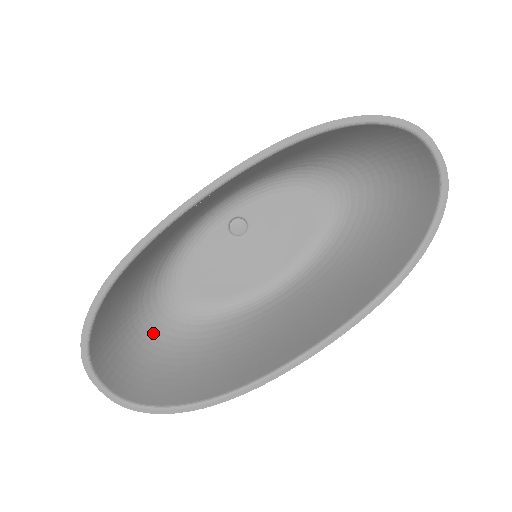
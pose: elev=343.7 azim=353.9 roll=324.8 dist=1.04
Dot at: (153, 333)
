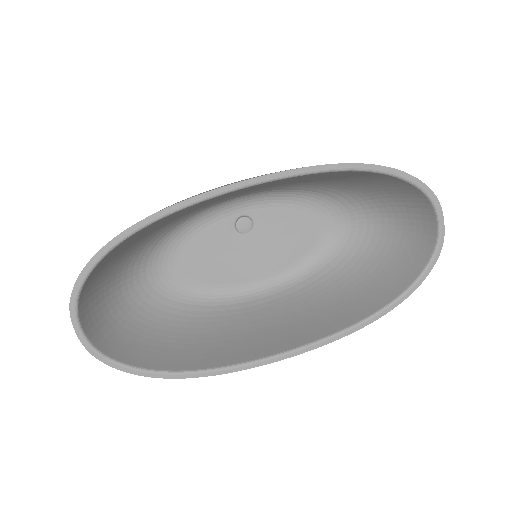
Dot at: (133, 295)
